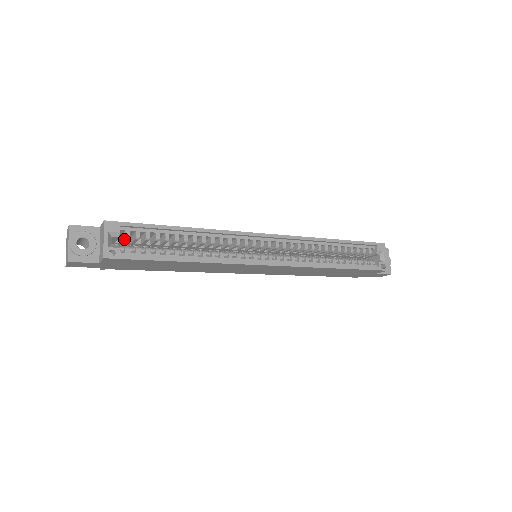
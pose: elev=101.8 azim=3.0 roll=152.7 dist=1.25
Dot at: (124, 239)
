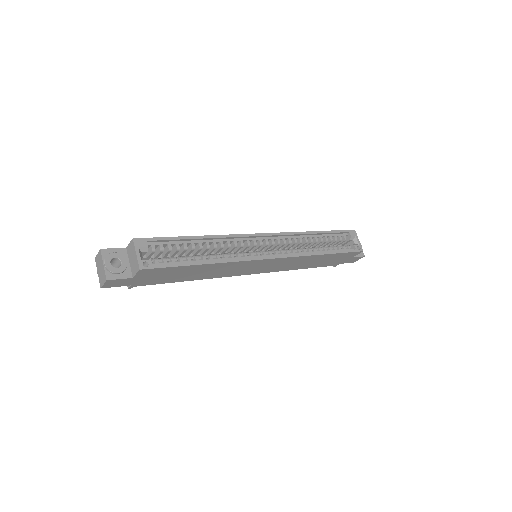
Dot at: (150, 253)
